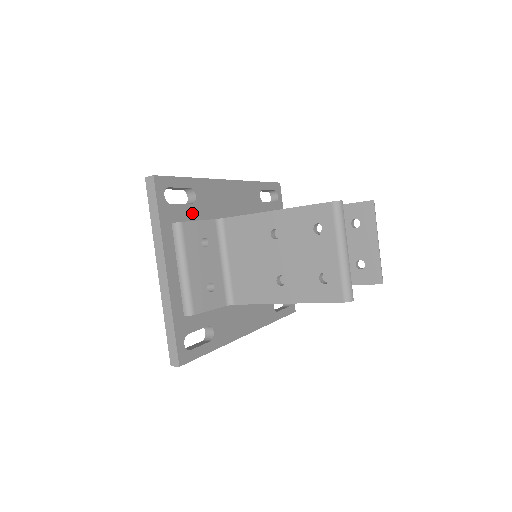
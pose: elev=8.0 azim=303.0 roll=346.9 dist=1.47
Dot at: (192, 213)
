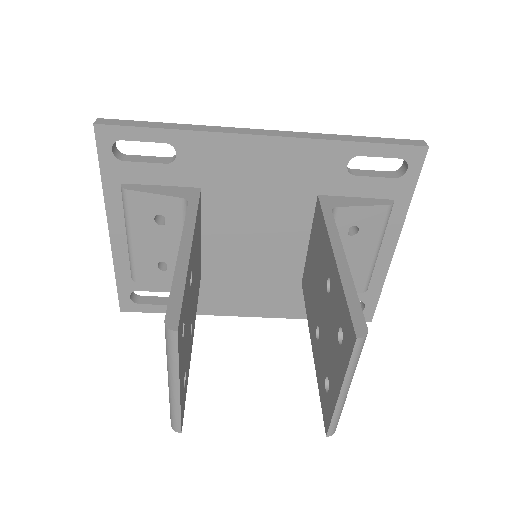
Dot at: (165, 175)
